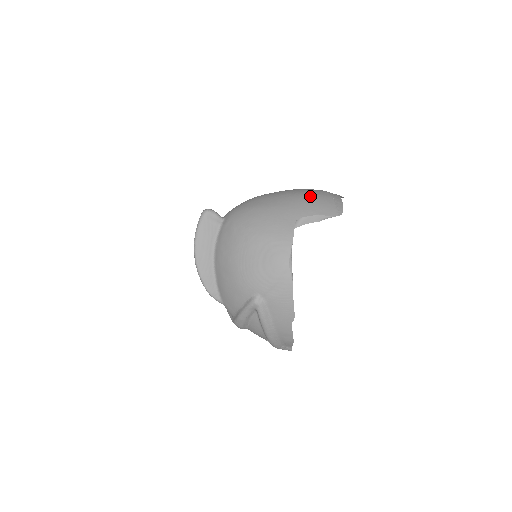
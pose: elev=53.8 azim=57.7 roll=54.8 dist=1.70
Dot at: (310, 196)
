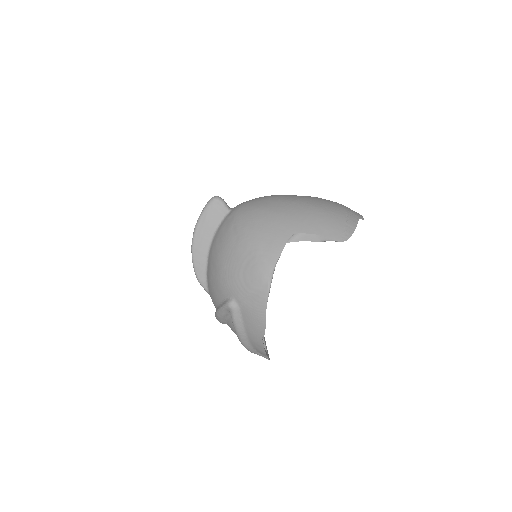
Dot at: (321, 211)
